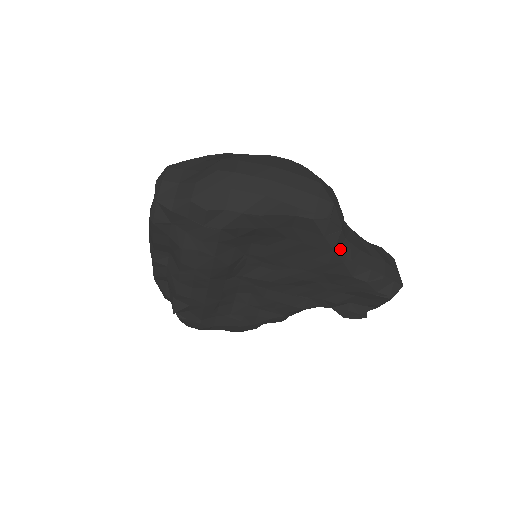
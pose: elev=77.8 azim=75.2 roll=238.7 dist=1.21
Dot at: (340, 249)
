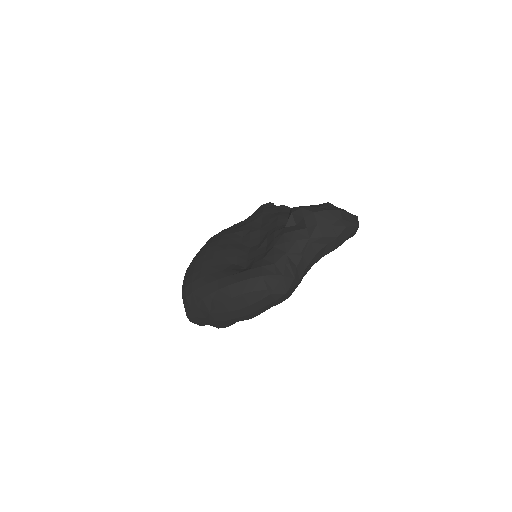
Dot at: (305, 273)
